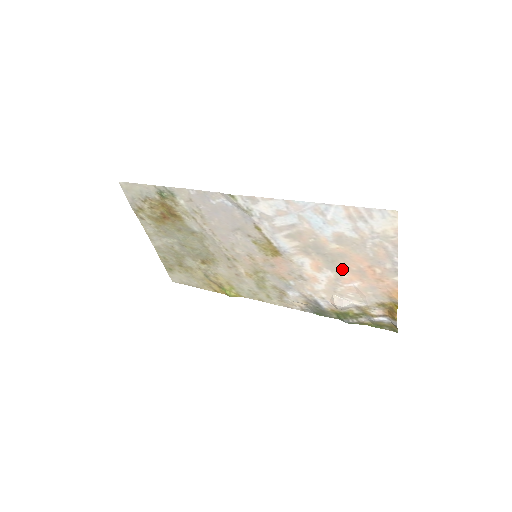
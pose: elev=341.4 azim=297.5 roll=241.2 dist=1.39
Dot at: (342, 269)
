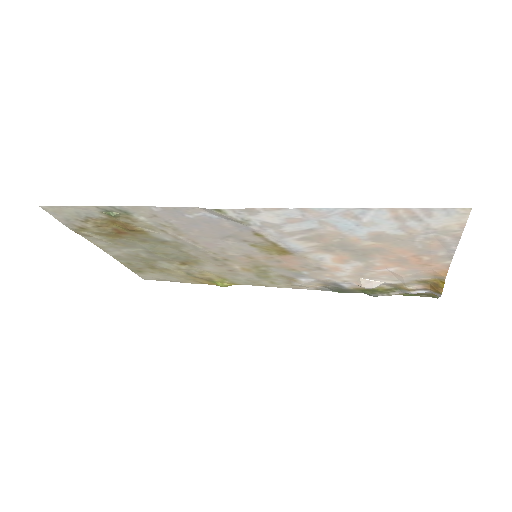
Dot at: (376, 259)
